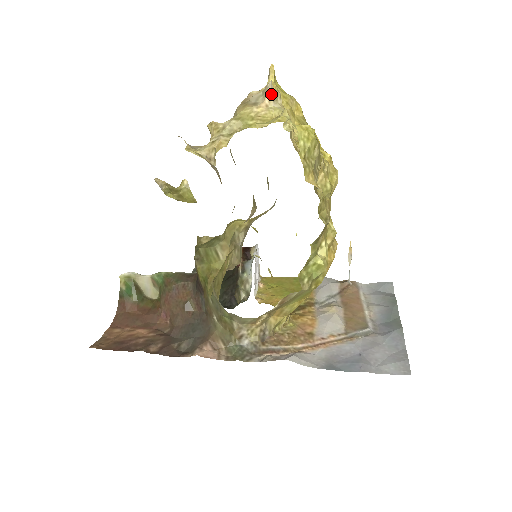
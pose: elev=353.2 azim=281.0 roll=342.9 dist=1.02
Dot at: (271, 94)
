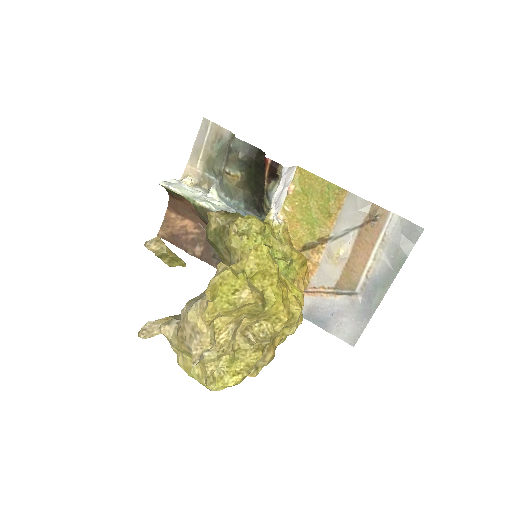
Dot at: occluded
